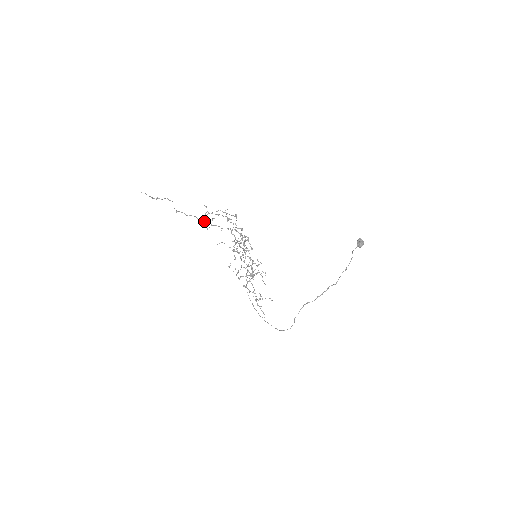
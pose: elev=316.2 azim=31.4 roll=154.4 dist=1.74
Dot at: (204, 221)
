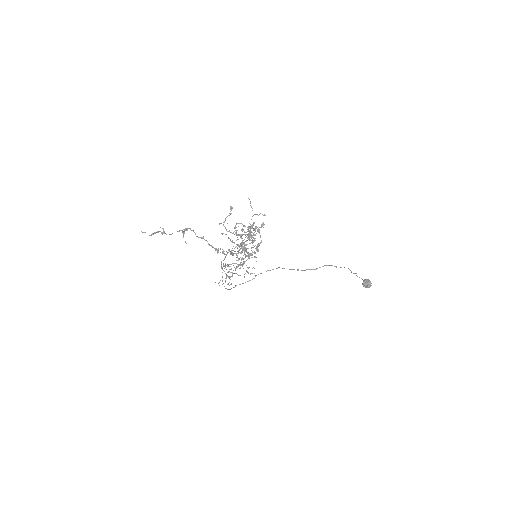
Dot at: (216, 250)
